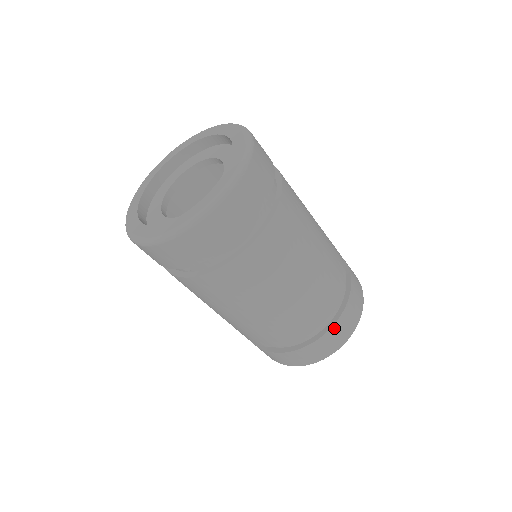
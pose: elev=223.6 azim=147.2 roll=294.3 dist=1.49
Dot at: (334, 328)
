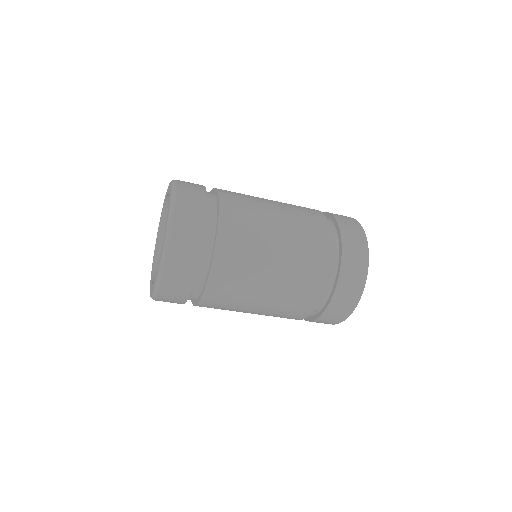
Dot at: (343, 268)
